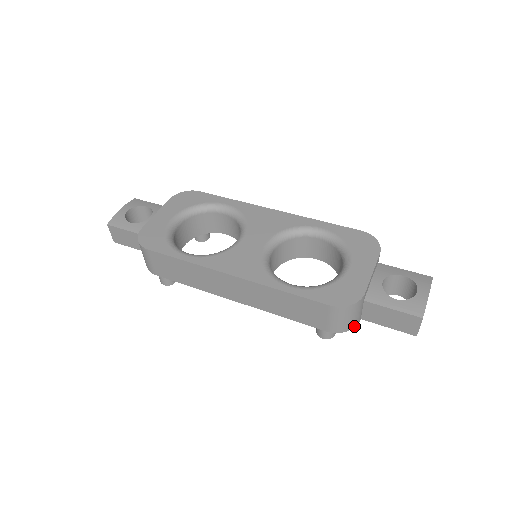
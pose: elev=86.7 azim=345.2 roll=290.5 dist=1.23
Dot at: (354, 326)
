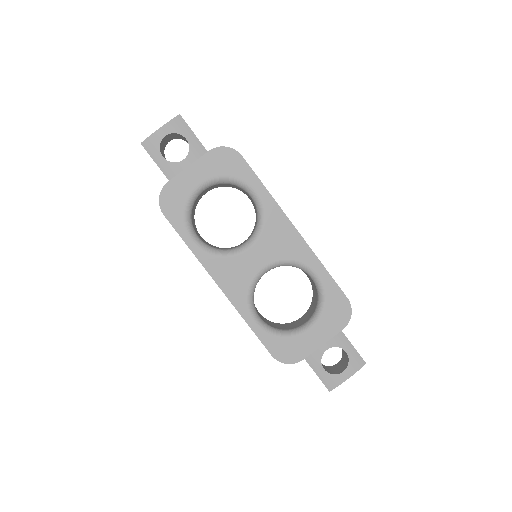
Dot at: occluded
